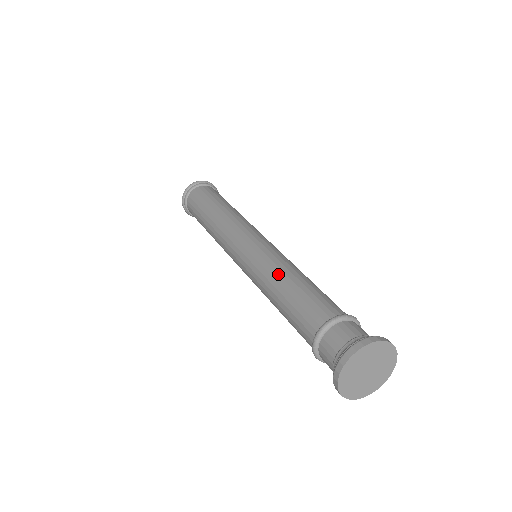
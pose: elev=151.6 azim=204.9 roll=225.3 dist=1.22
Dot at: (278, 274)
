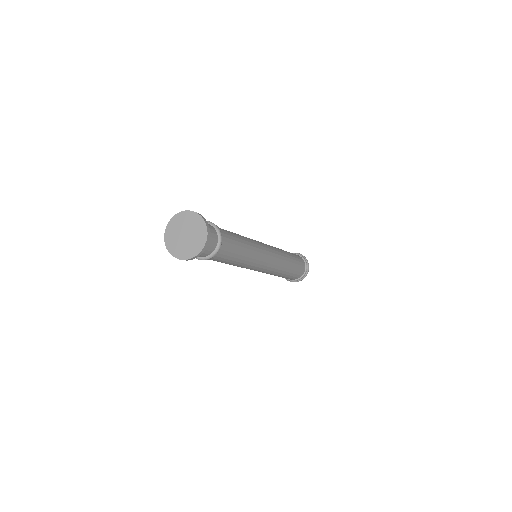
Dot at: occluded
